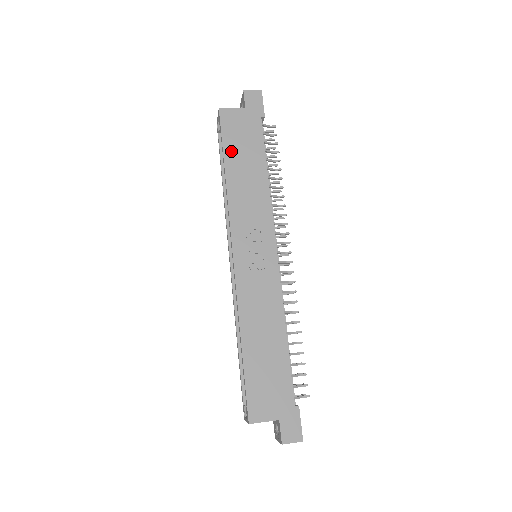
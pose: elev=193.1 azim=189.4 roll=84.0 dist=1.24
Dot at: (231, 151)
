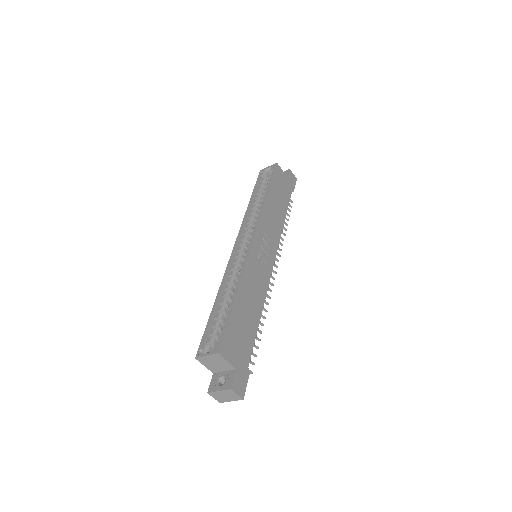
Dot at: (274, 187)
